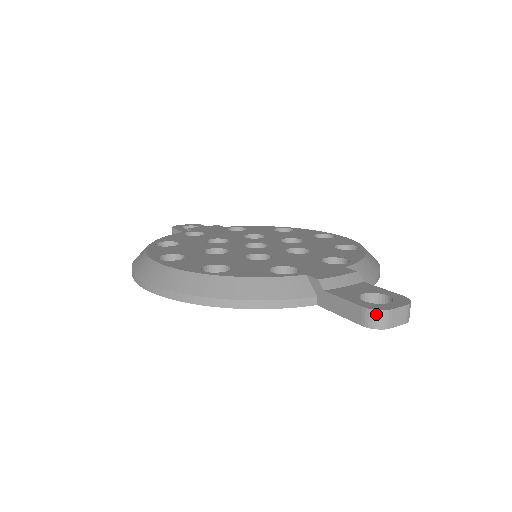
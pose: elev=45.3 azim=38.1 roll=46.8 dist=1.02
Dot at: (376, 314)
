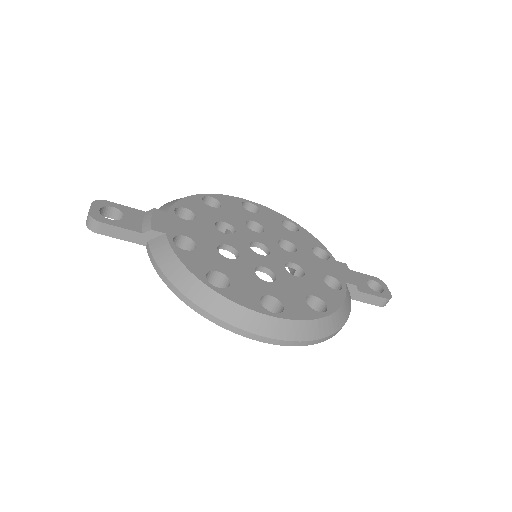
Dot at: occluded
